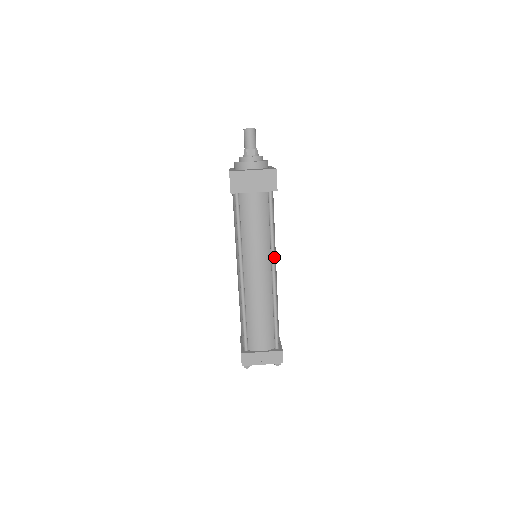
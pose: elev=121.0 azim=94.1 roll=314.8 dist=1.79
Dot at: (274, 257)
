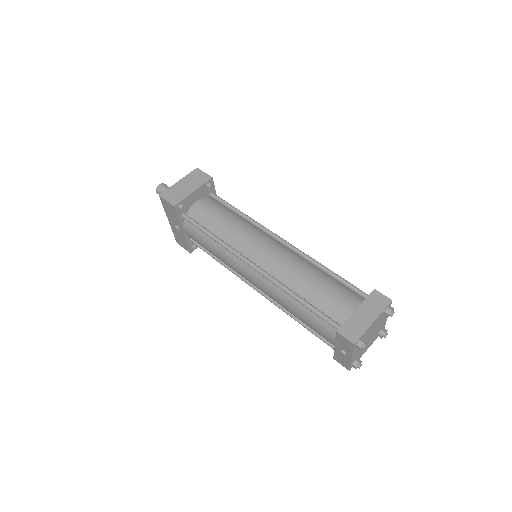
Dot at: (267, 229)
